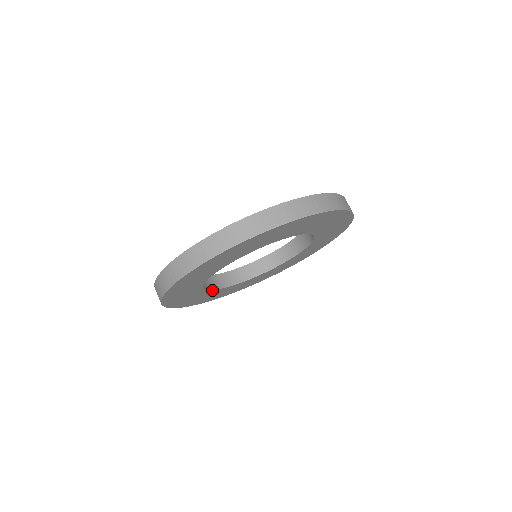
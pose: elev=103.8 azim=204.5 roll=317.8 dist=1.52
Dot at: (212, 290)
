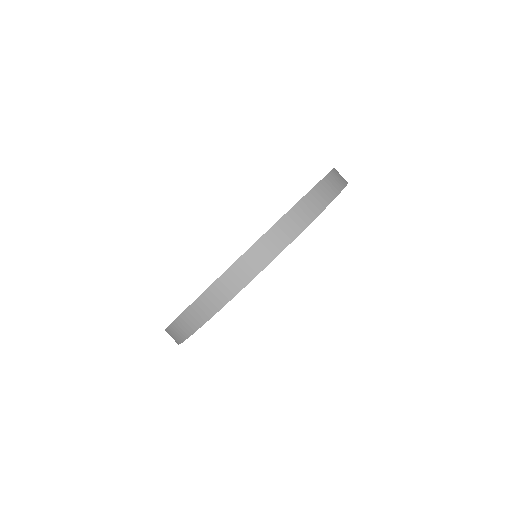
Dot at: occluded
